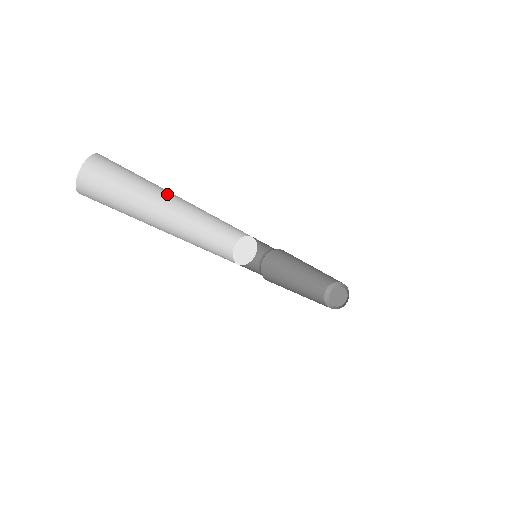
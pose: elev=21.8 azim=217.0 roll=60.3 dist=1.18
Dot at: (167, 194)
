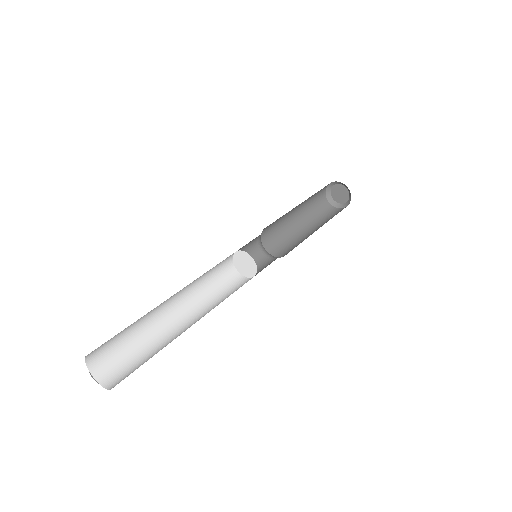
Dot at: occluded
